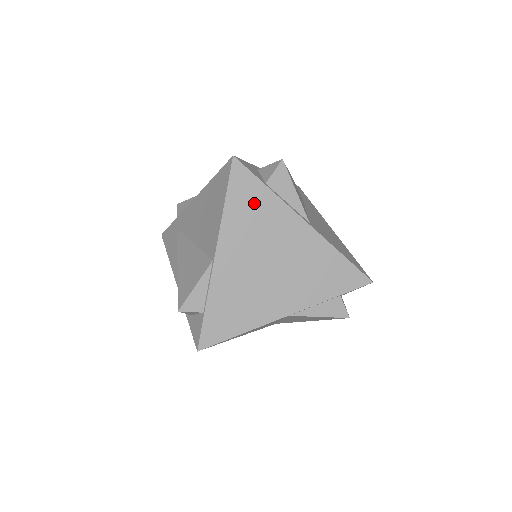
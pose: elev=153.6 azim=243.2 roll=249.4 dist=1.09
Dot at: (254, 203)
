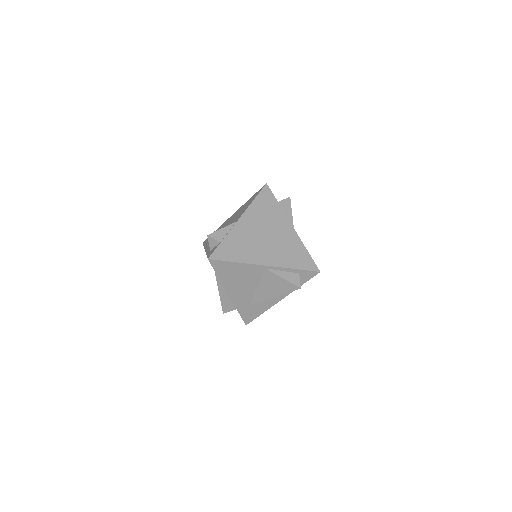
Dot at: (269, 206)
